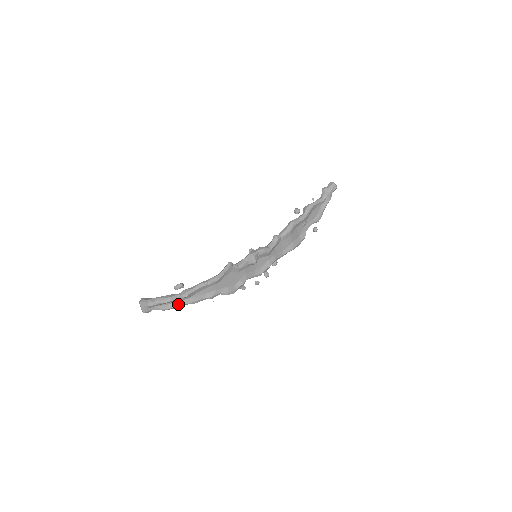
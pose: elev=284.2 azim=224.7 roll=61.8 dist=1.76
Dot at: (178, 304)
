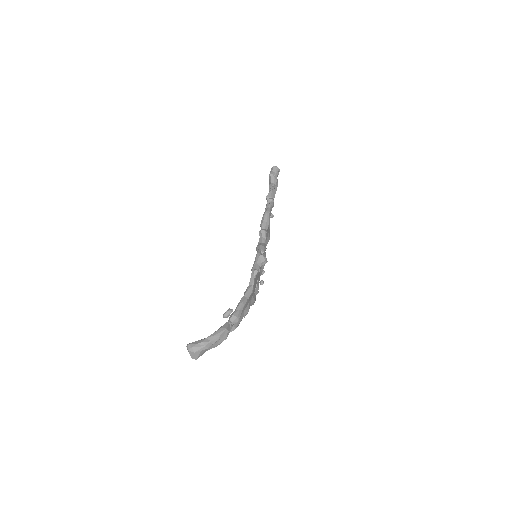
Dot at: (228, 333)
